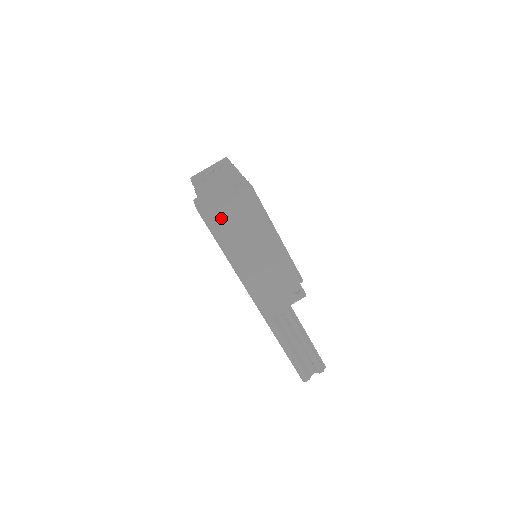
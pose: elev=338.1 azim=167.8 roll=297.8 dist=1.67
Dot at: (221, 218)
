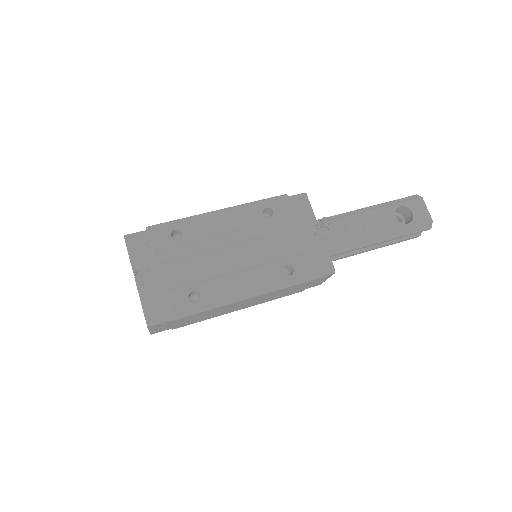
Dot at: (188, 324)
